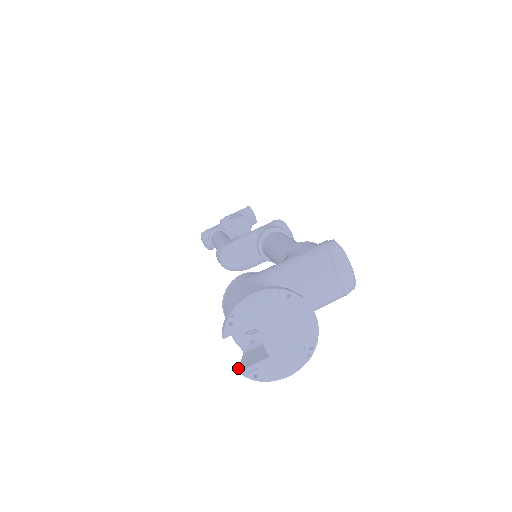
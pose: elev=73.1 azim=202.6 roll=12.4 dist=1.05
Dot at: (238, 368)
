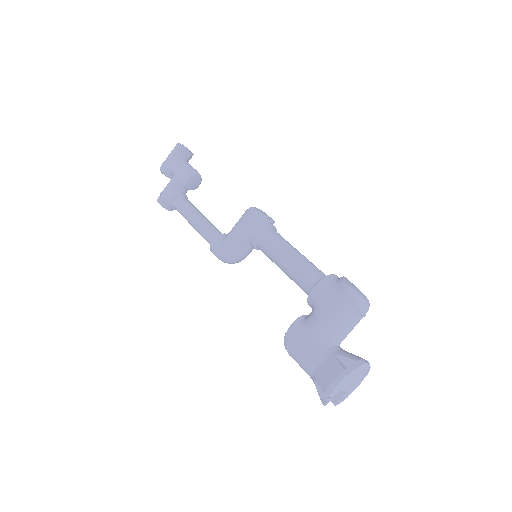
Dot at: occluded
